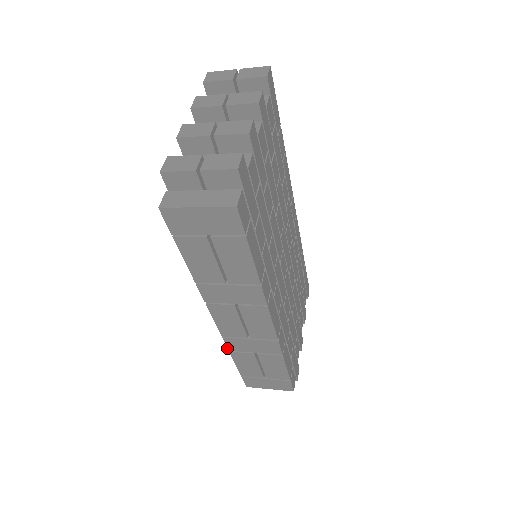
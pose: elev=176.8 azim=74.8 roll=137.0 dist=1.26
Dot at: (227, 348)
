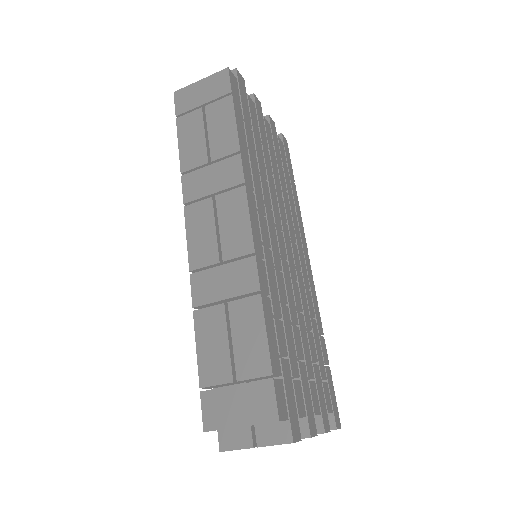
Dot at: (192, 301)
